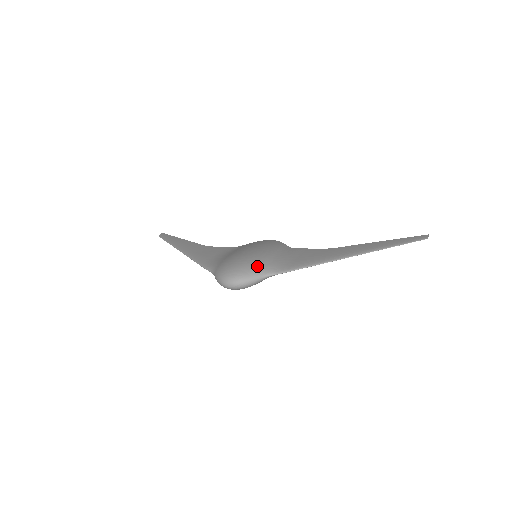
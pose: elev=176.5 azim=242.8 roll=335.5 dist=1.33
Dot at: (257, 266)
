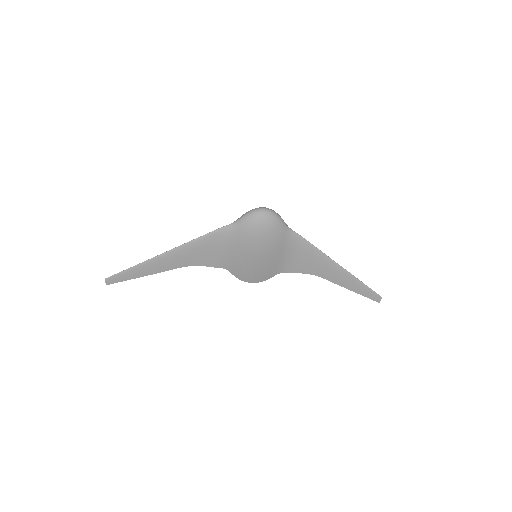
Dot at: occluded
